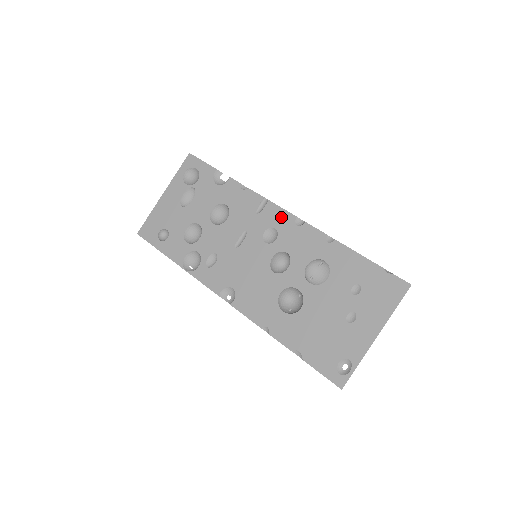
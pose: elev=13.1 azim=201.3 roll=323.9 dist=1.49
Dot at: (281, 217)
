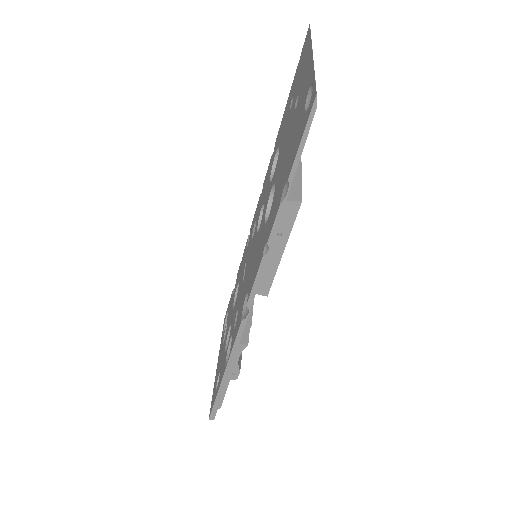
Dot at: (255, 215)
